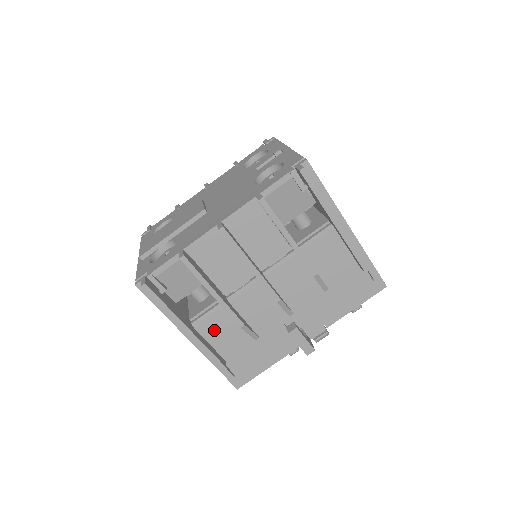
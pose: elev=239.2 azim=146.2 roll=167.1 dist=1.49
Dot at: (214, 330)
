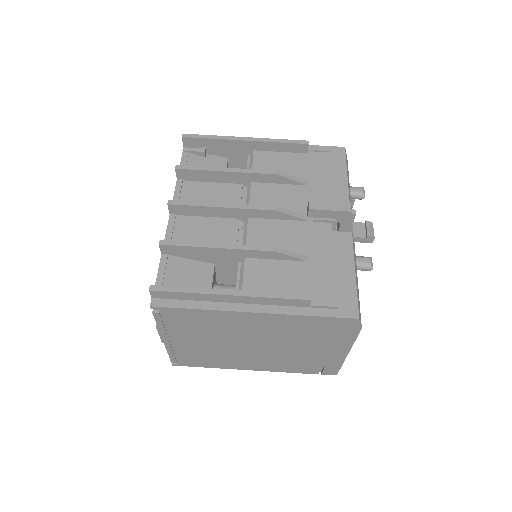
Dot at: (262, 285)
